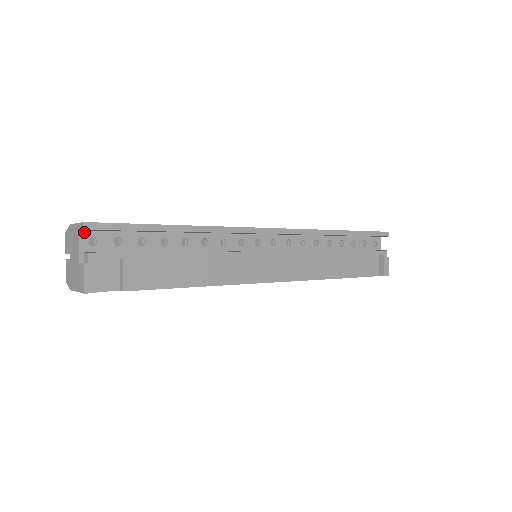
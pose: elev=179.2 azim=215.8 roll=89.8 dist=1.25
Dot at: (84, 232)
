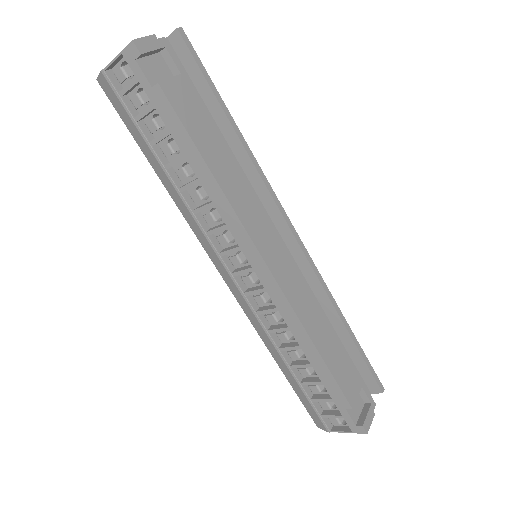
Dot at: occluded
